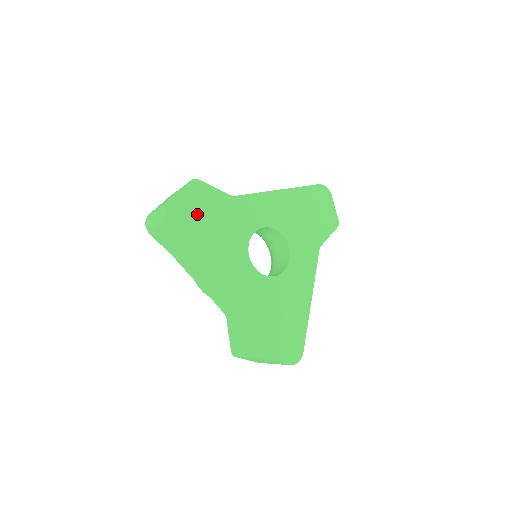
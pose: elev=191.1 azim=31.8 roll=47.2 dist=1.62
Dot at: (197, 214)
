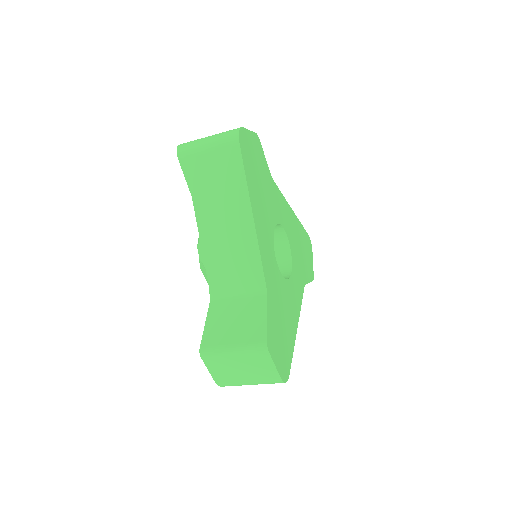
Dot at: (254, 162)
